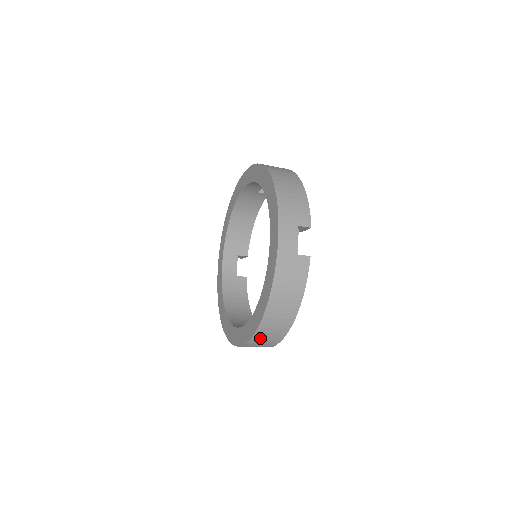
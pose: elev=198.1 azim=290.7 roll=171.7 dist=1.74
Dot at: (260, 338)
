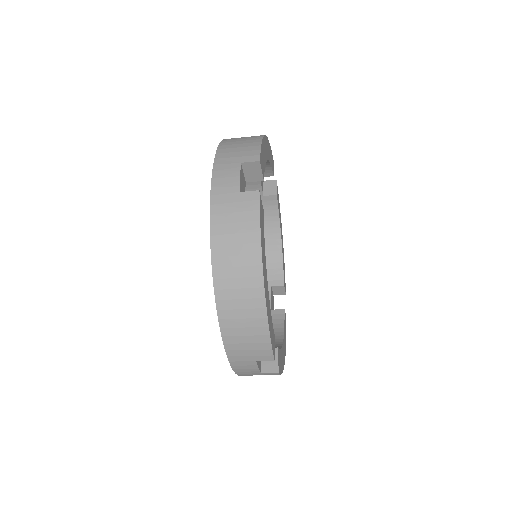
Dot at: (234, 333)
